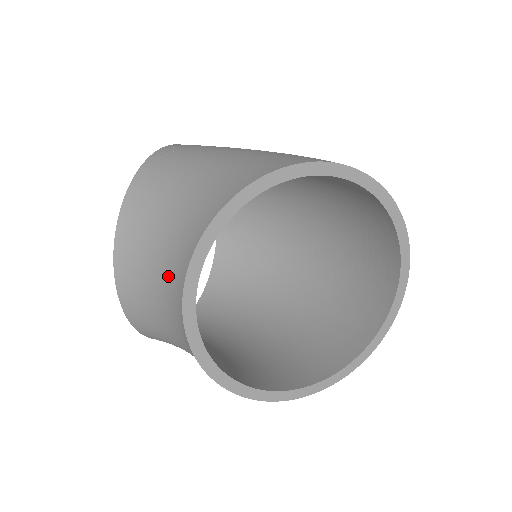
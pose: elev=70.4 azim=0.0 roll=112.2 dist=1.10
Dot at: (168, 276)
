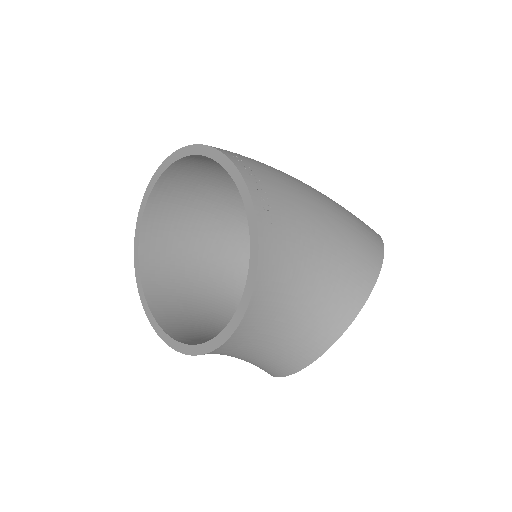
Dot at: (292, 345)
